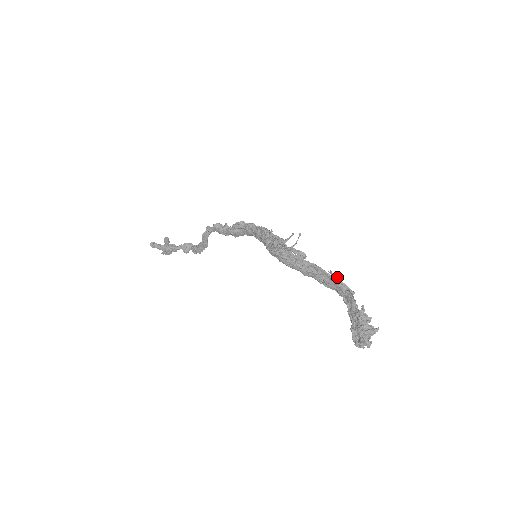
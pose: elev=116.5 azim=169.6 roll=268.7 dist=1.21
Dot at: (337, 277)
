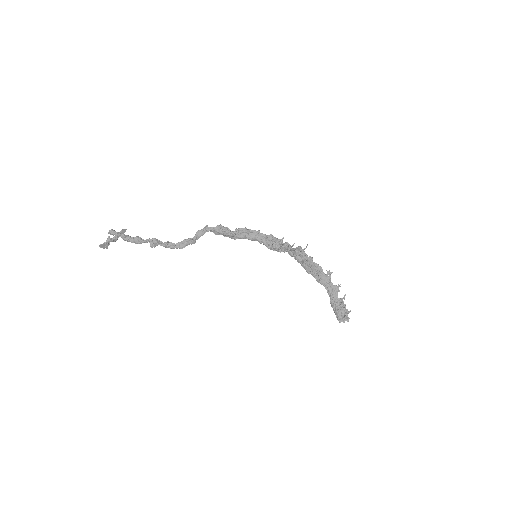
Dot at: (330, 275)
